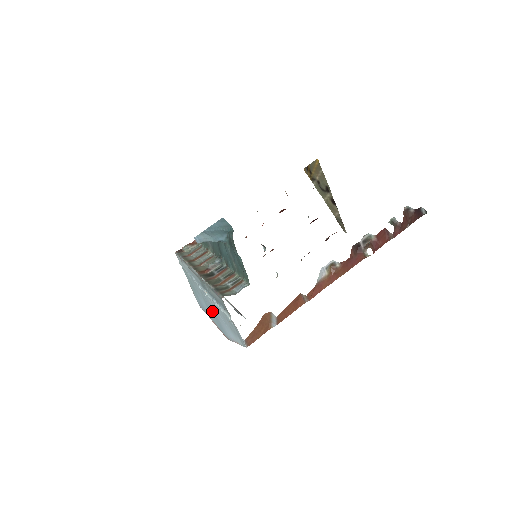
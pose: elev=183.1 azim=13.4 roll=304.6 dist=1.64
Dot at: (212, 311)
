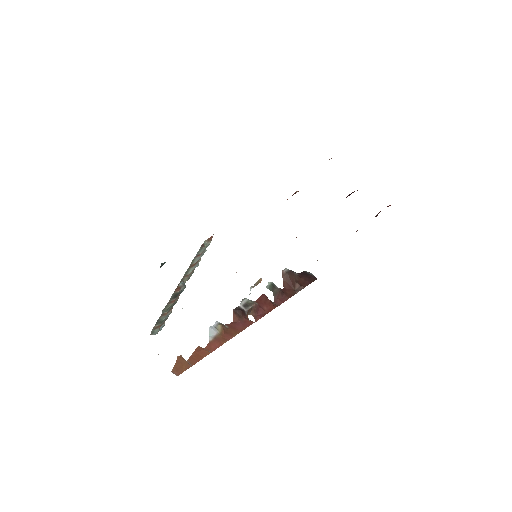
Dot at: occluded
